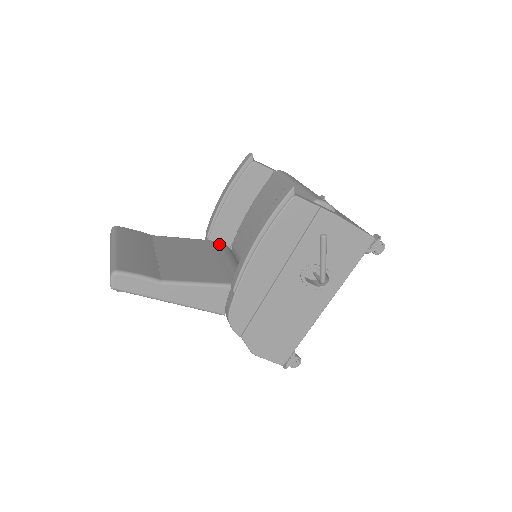
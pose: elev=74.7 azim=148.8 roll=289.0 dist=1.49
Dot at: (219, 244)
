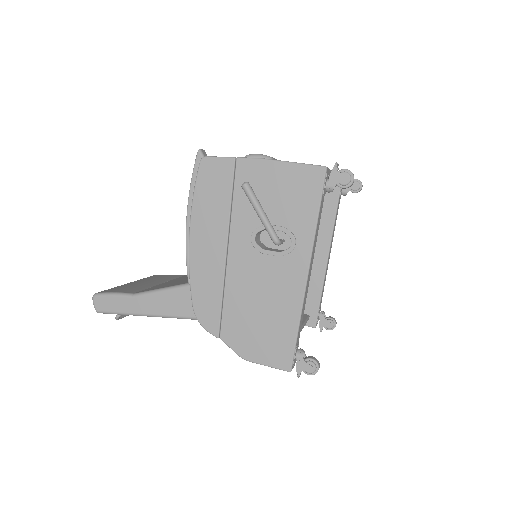
Dot at: occluded
